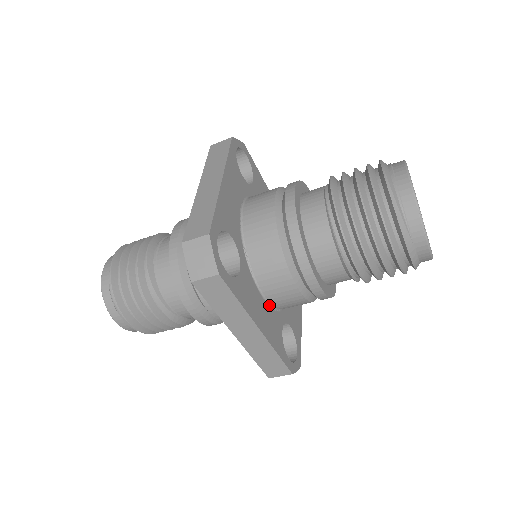
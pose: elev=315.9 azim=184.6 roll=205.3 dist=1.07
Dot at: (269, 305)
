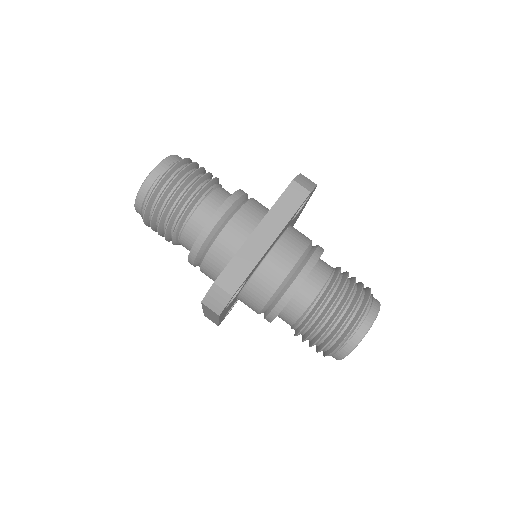
Dot at: occluded
